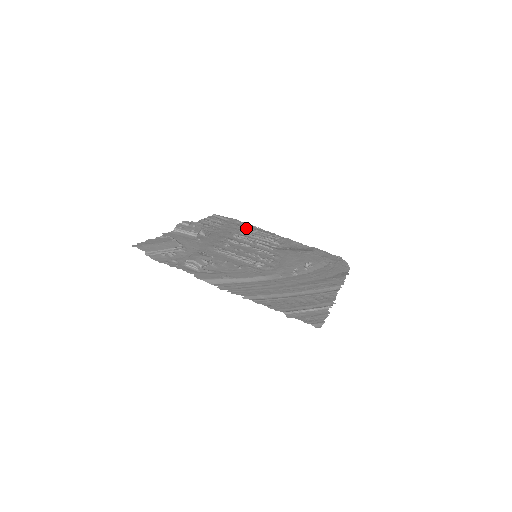
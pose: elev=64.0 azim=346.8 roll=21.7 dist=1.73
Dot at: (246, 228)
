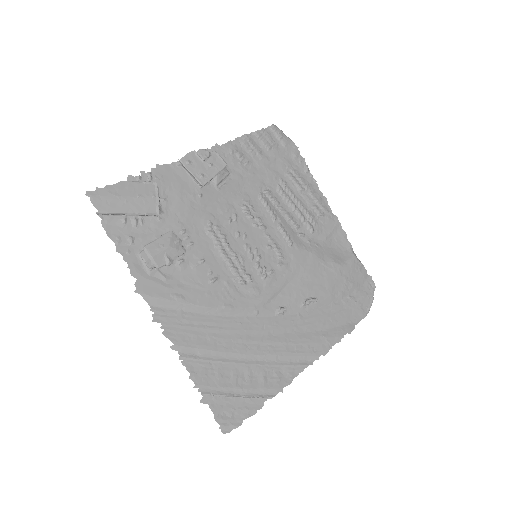
Dot at: (293, 178)
